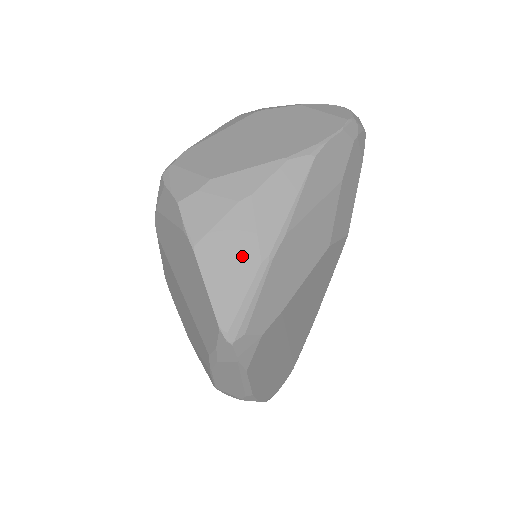
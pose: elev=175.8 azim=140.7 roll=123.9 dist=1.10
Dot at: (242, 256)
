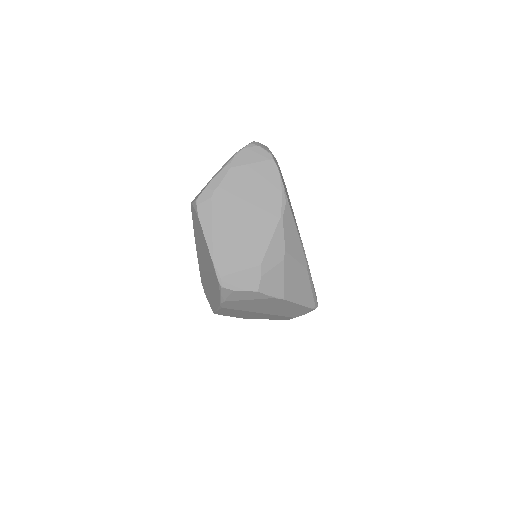
Dot at: (300, 277)
